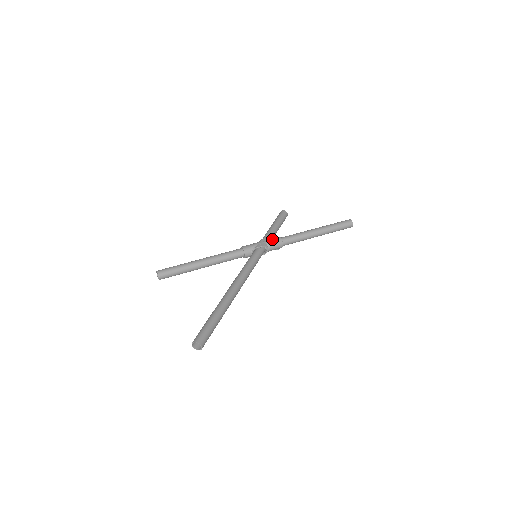
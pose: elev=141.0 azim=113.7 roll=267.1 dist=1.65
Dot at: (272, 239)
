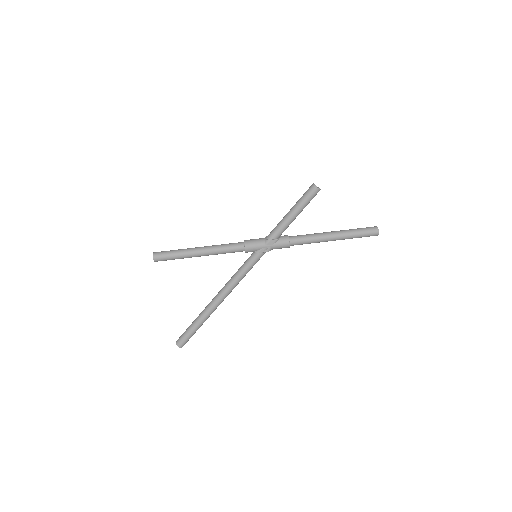
Dot at: (280, 244)
